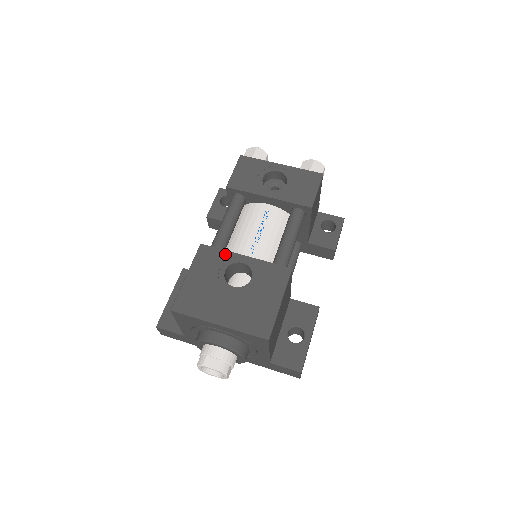
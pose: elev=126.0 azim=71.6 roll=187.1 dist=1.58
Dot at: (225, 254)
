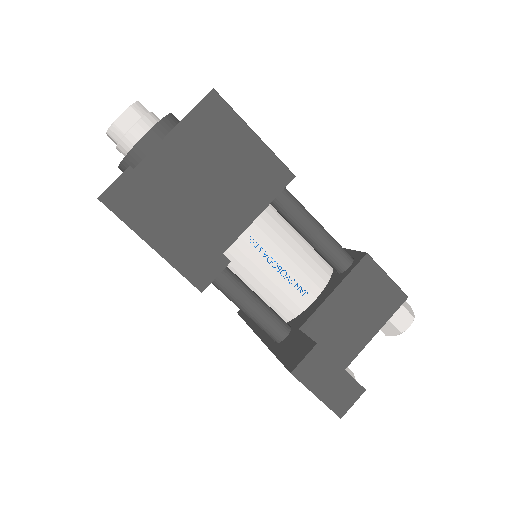
Dot at: occluded
